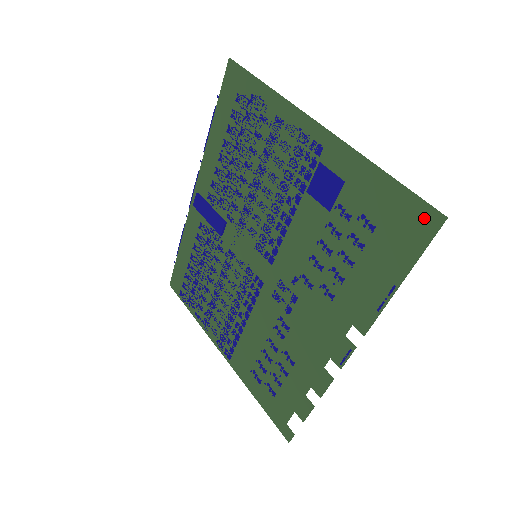
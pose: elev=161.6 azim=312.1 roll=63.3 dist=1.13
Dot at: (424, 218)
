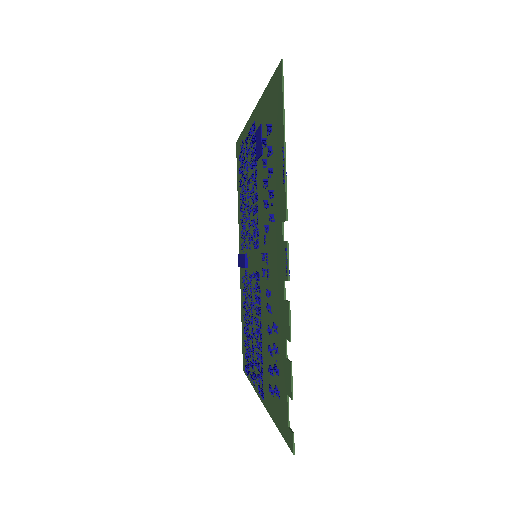
Dot at: (278, 79)
